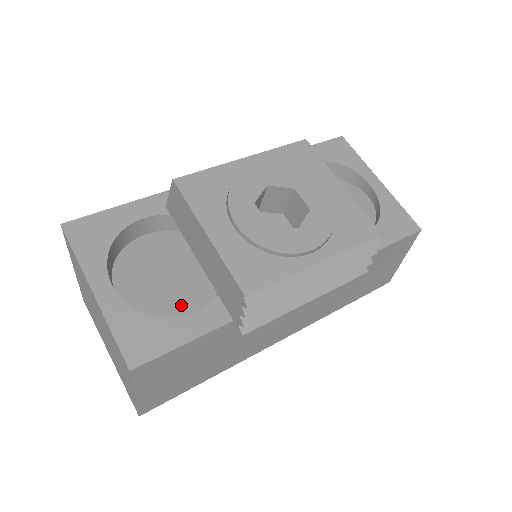
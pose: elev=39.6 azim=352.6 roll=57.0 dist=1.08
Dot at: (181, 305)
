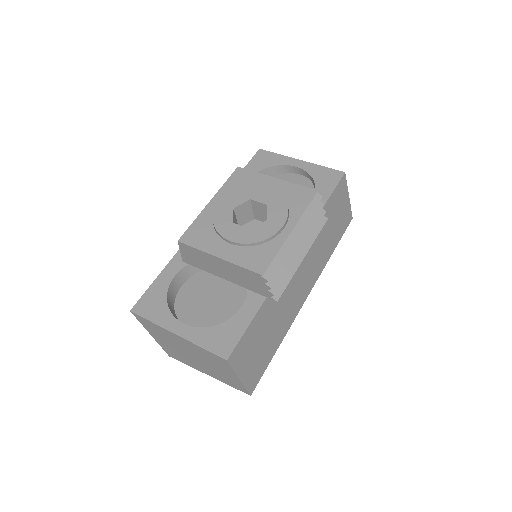
Dot at: (231, 309)
